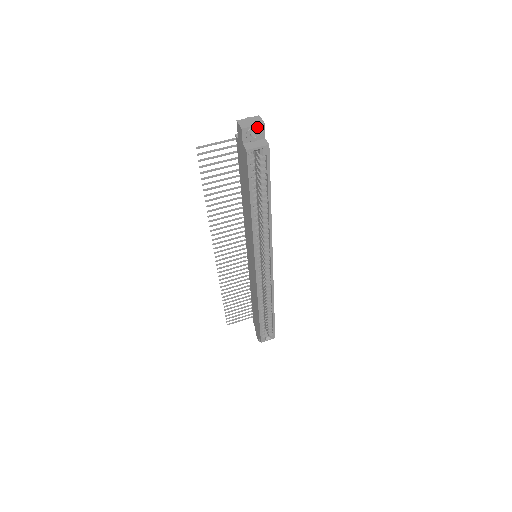
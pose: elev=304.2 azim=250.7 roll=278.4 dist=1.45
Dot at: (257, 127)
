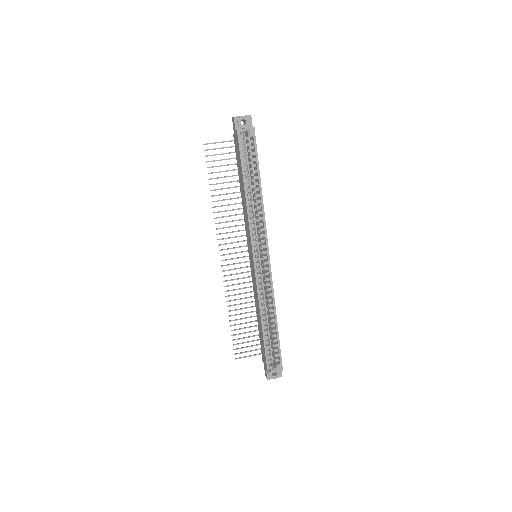
Dot at: (245, 116)
